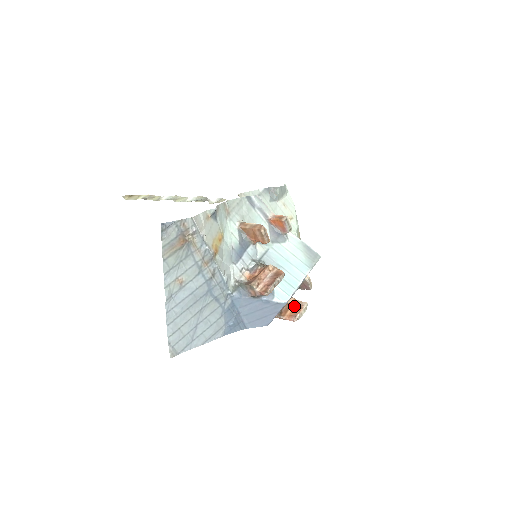
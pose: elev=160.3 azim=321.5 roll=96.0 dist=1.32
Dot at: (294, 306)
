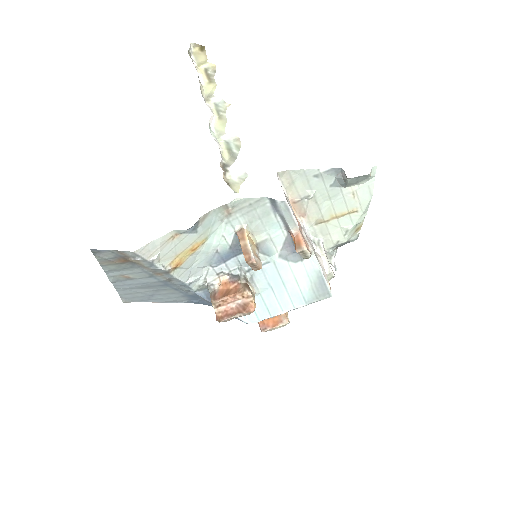
Dot at: occluded
